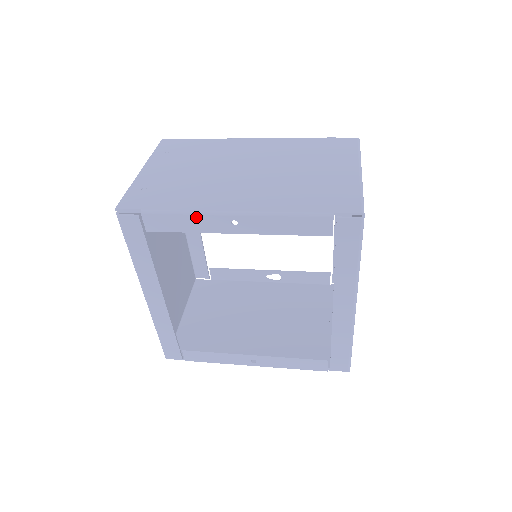
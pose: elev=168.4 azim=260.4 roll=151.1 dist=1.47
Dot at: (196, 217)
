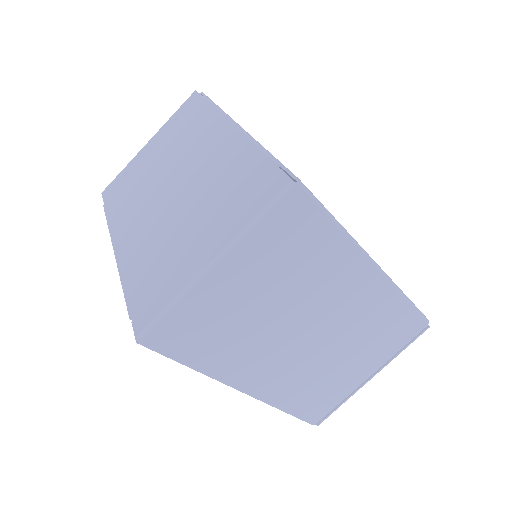
Dot at: occluded
